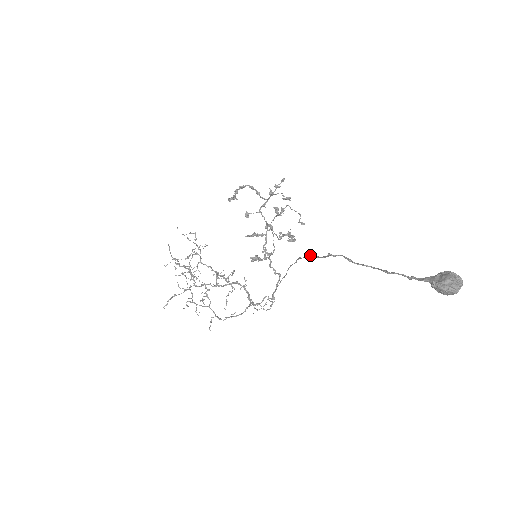
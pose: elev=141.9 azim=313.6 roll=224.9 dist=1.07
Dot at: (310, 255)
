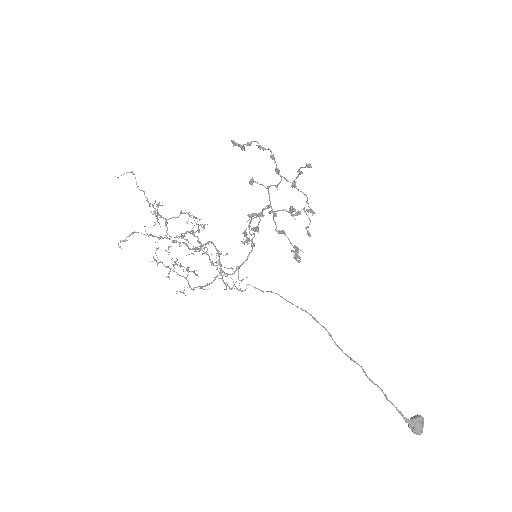
Dot at: (330, 334)
